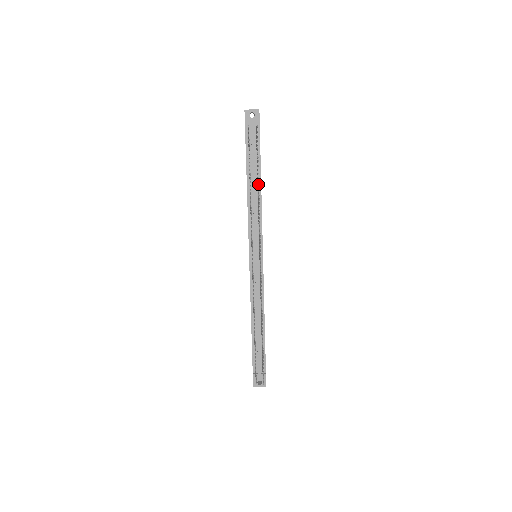
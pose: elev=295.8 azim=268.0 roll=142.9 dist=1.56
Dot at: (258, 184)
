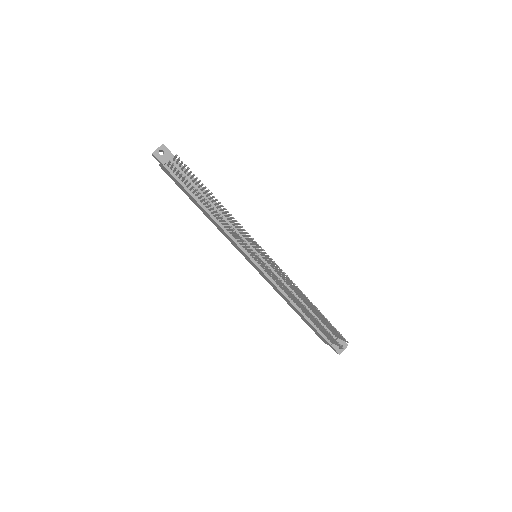
Dot at: (211, 201)
